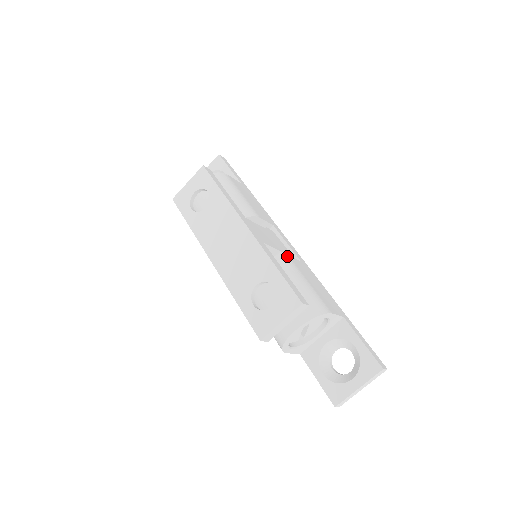
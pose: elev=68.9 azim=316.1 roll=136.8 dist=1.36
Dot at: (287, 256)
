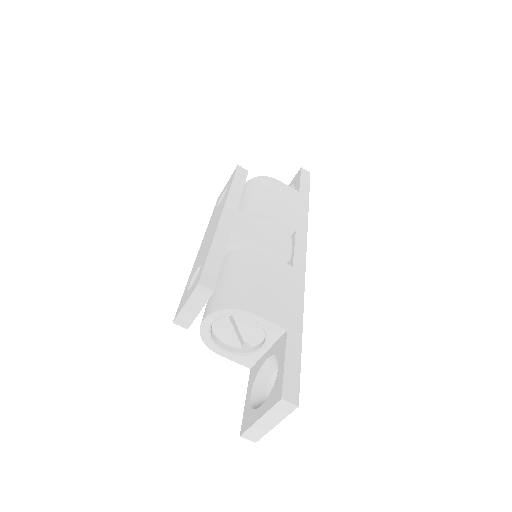
Dot at: (260, 251)
